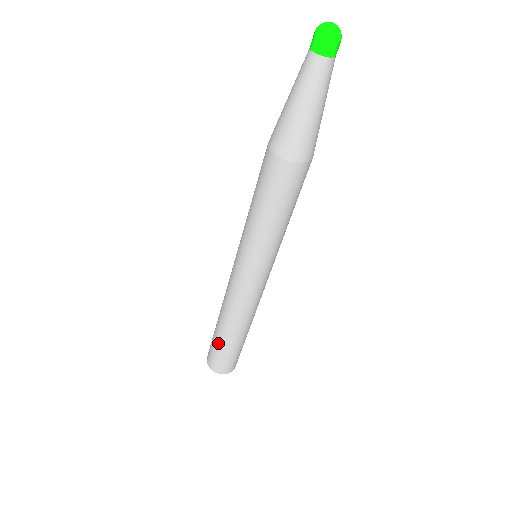
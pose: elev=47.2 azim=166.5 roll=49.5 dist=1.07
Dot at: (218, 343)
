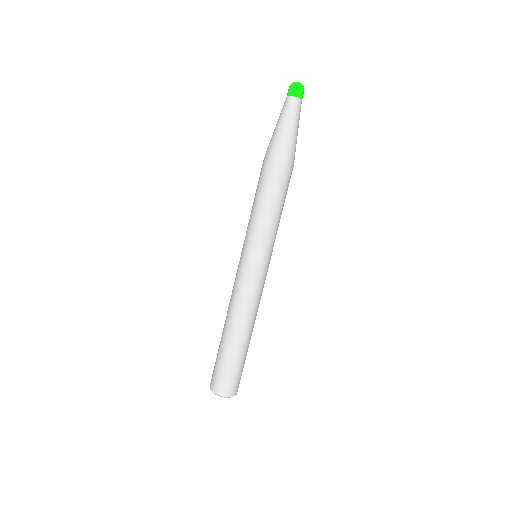
Dot at: (229, 357)
